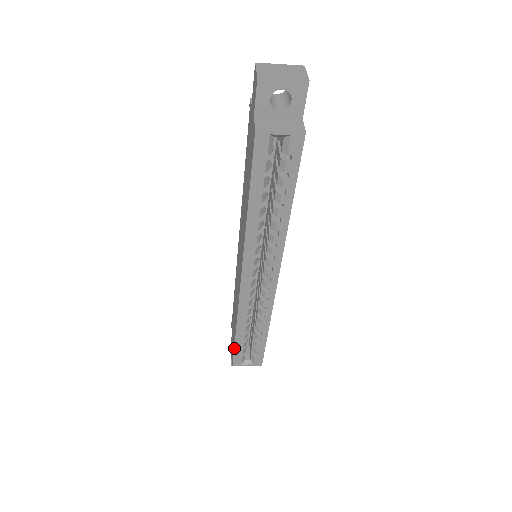
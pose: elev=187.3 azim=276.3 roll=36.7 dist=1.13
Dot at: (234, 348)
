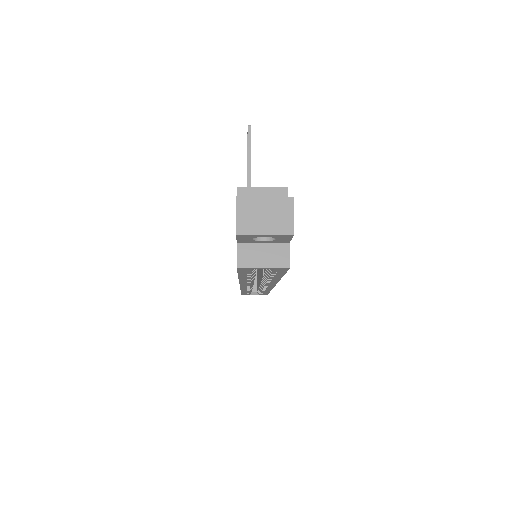
Dot at: (241, 293)
